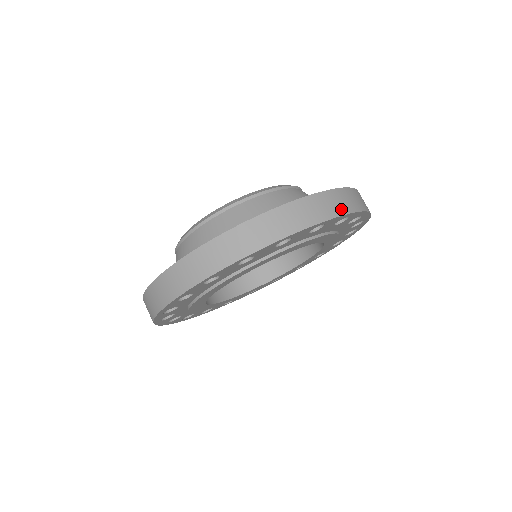
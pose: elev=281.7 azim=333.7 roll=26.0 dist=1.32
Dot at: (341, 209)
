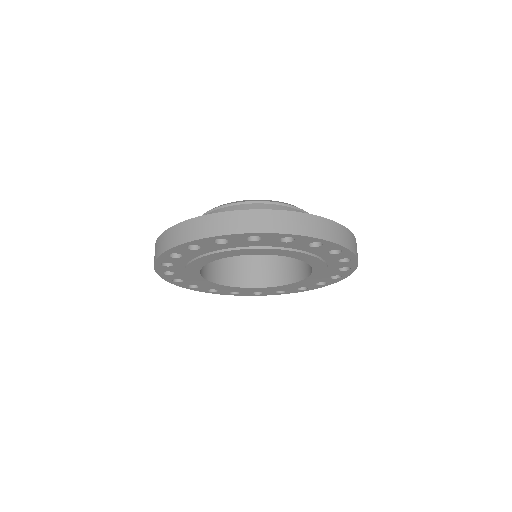
Dot at: (339, 240)
